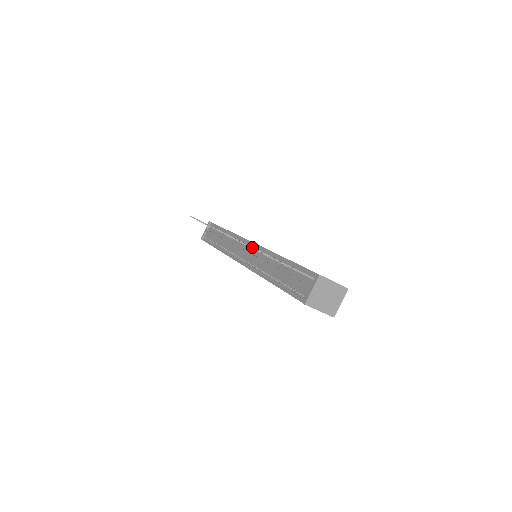
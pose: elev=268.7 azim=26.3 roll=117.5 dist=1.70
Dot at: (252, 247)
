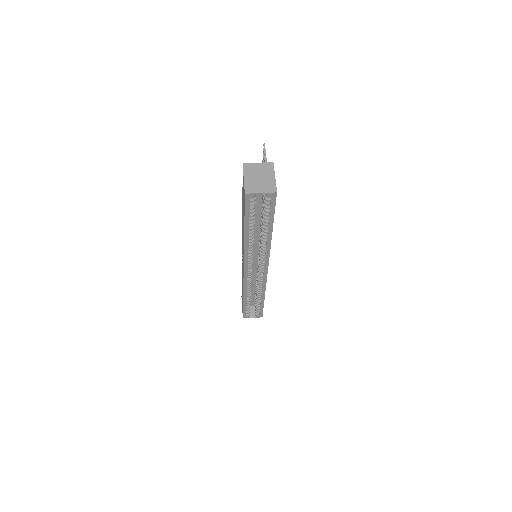
Dot at: occluded
